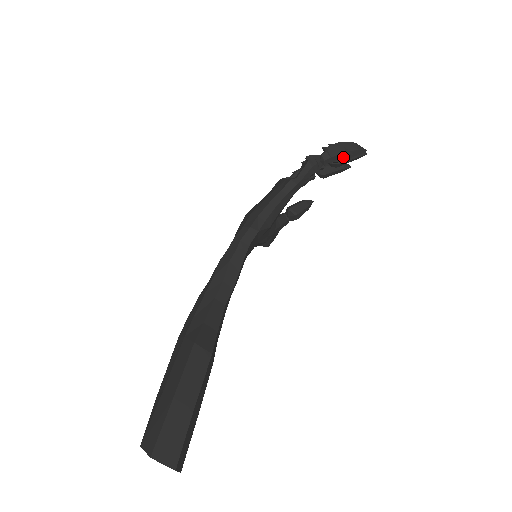
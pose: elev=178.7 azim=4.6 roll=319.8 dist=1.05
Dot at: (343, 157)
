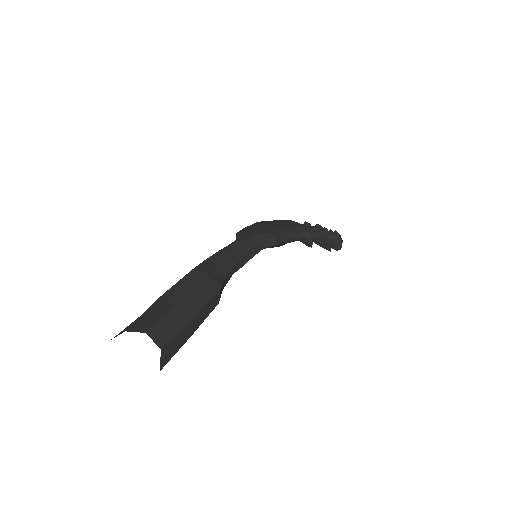
Dot at: (337, 246)
